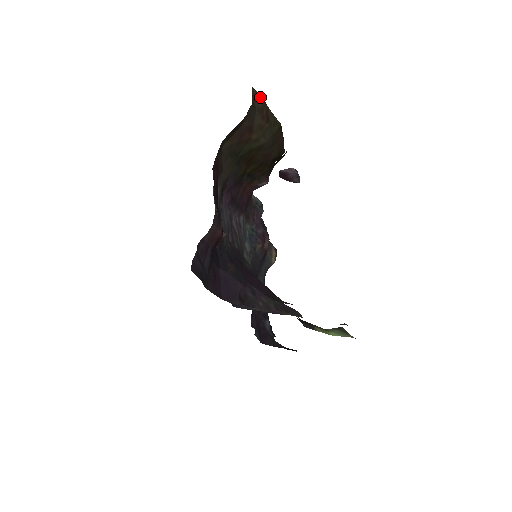
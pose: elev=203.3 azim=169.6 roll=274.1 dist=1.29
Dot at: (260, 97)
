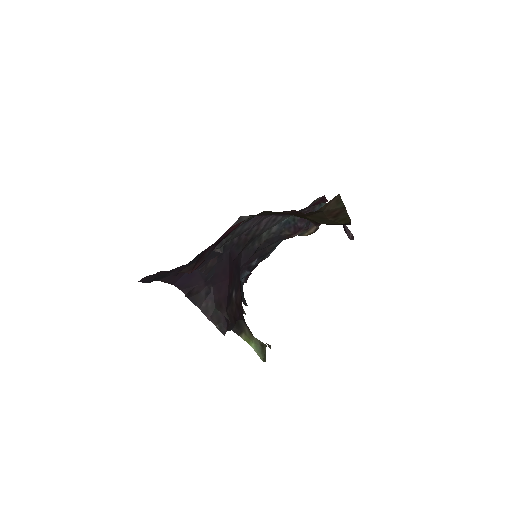
Dot at: (341, 202)
